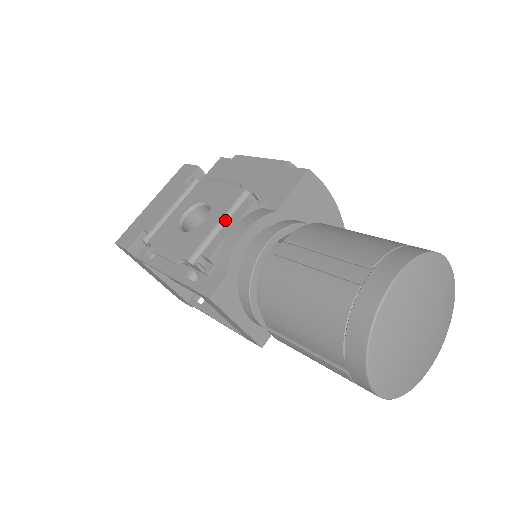
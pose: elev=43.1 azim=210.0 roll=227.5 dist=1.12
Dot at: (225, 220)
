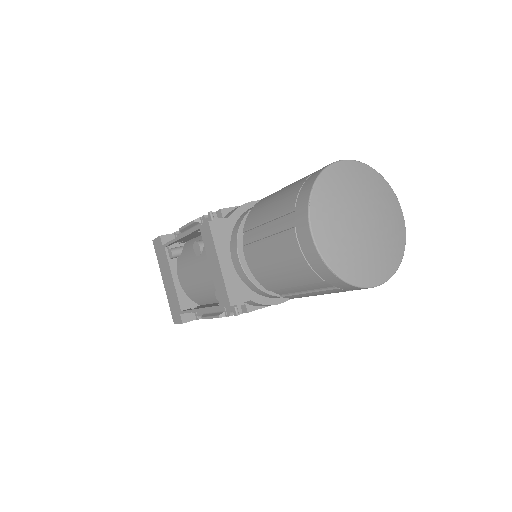
Dot at: occluded
